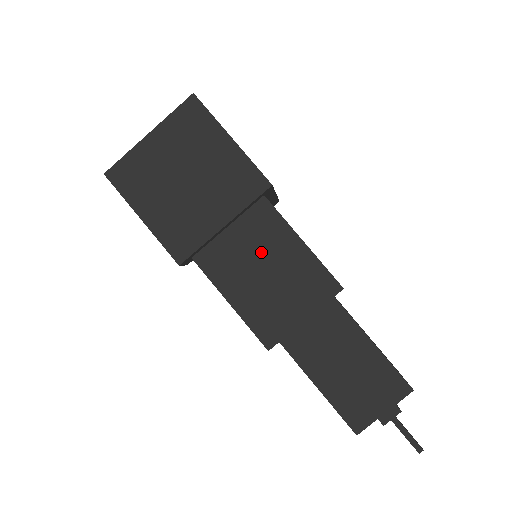
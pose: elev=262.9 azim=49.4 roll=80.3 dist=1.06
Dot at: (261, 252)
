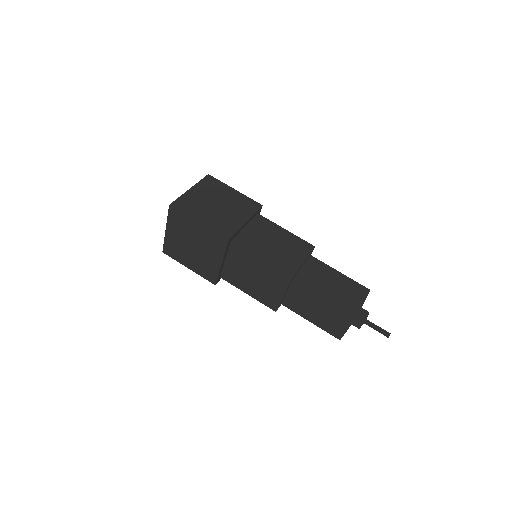
Dot at: (246, 269)
